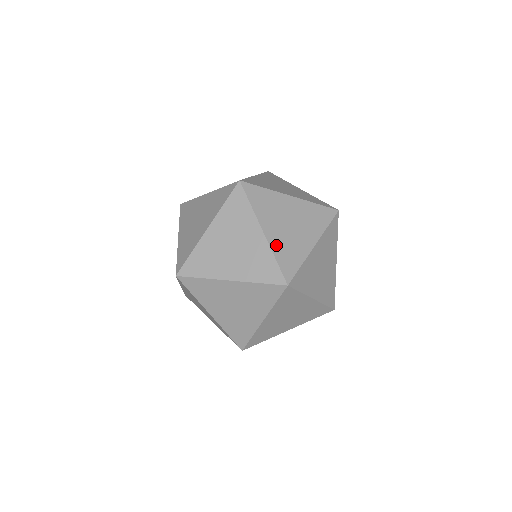
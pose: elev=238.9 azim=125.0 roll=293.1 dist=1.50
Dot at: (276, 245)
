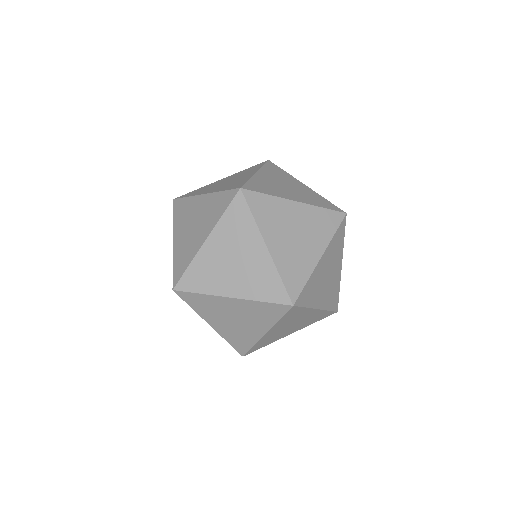
Dot at: occluded
